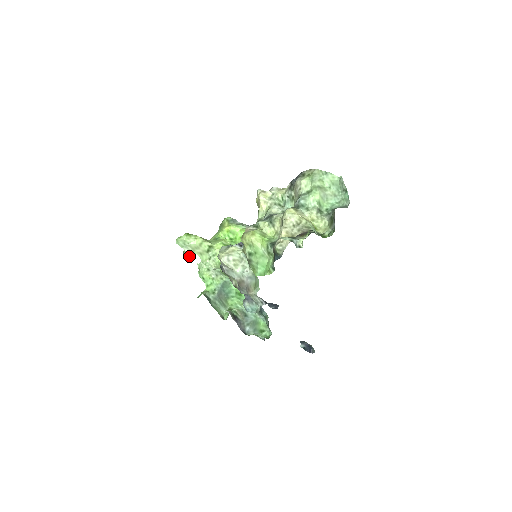
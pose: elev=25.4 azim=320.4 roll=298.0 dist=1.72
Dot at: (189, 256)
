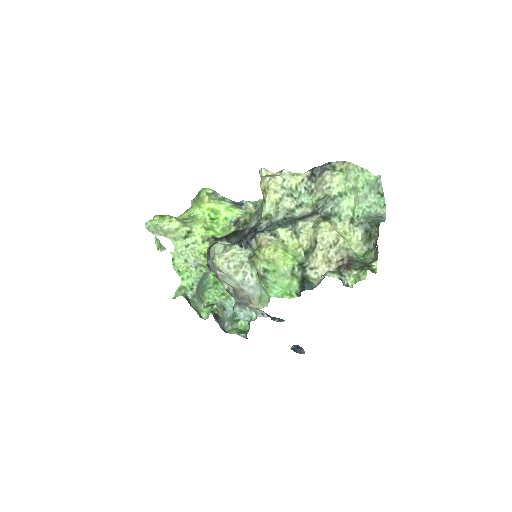
Dot at: occluded
